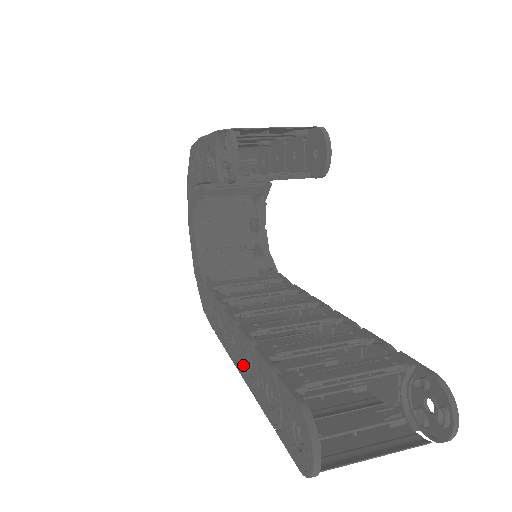
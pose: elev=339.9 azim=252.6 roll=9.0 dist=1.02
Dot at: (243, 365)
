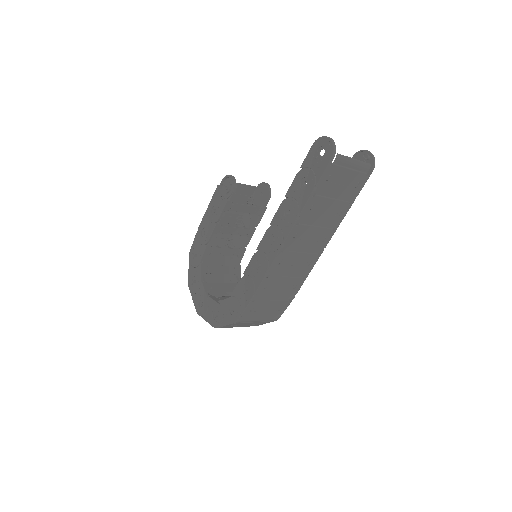
Dot at: (284, 226)
